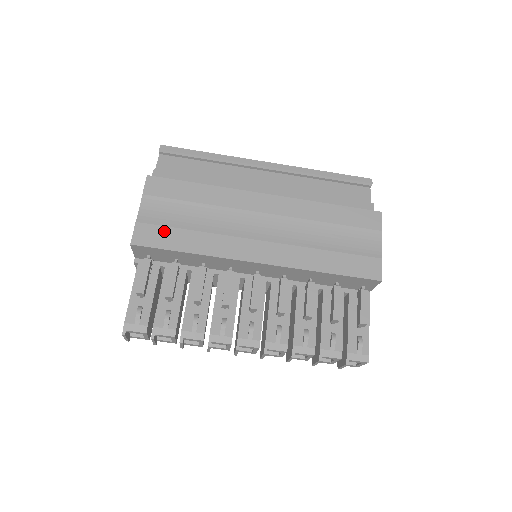
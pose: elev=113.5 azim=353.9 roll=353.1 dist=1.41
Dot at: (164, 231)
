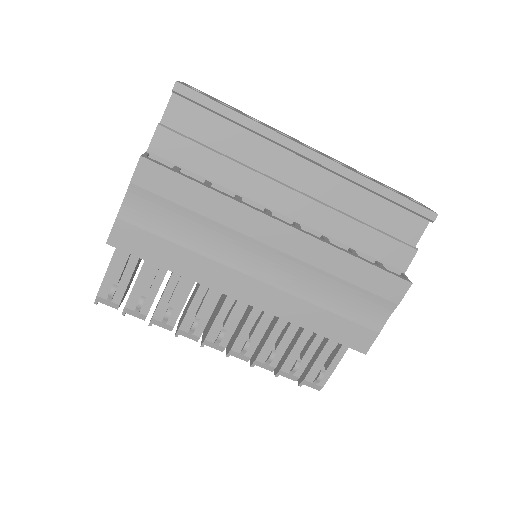
Dot at: (147, 238)
